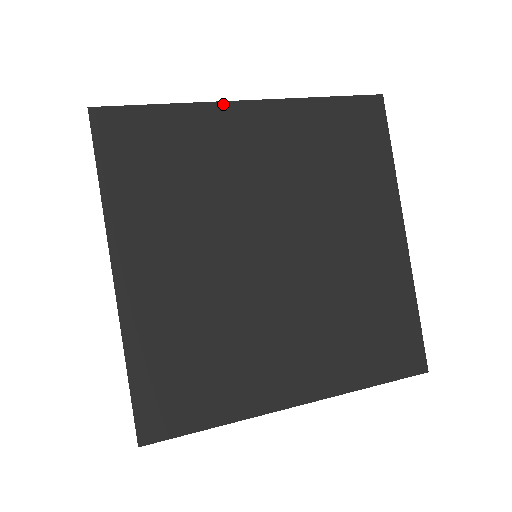
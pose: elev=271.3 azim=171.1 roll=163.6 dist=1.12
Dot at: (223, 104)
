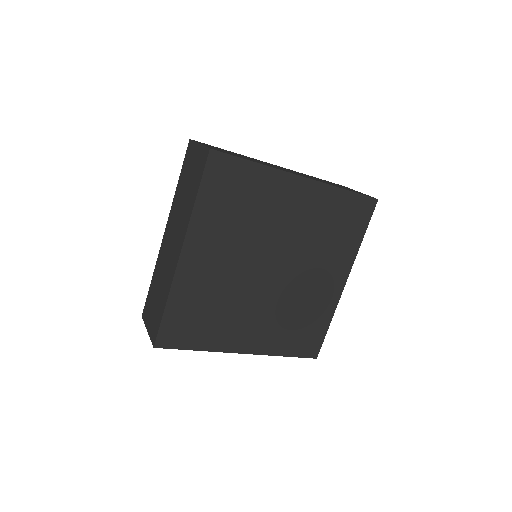
Dot at: (287, 174)
